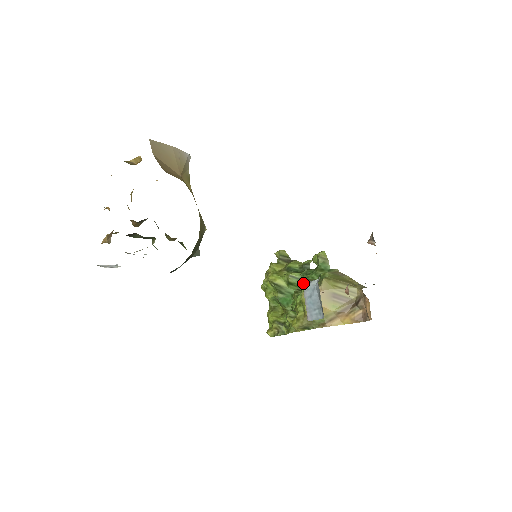
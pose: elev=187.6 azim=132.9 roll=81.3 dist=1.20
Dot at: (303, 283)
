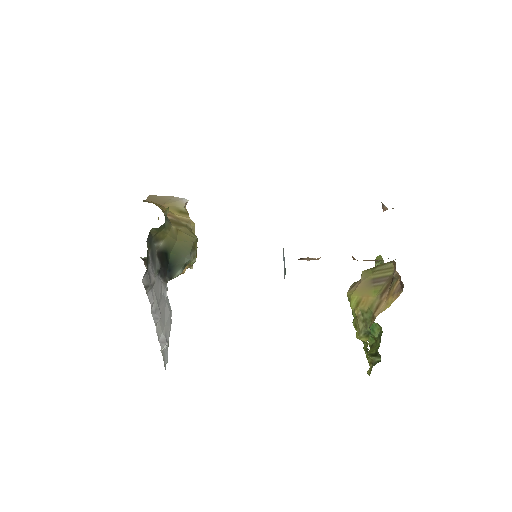
Dot at: occluded
